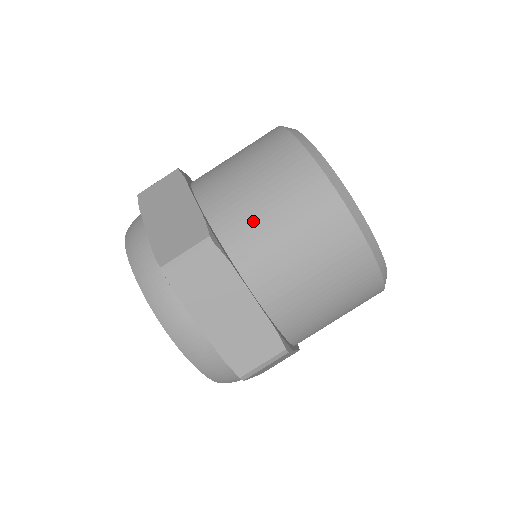
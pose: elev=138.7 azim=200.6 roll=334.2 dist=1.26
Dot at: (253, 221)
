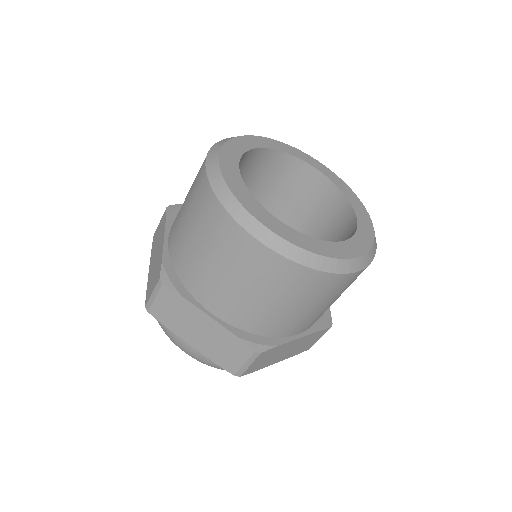
Dot at: (273, 316)
